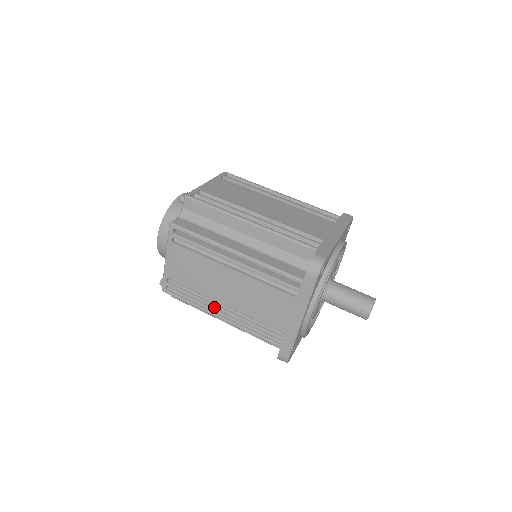
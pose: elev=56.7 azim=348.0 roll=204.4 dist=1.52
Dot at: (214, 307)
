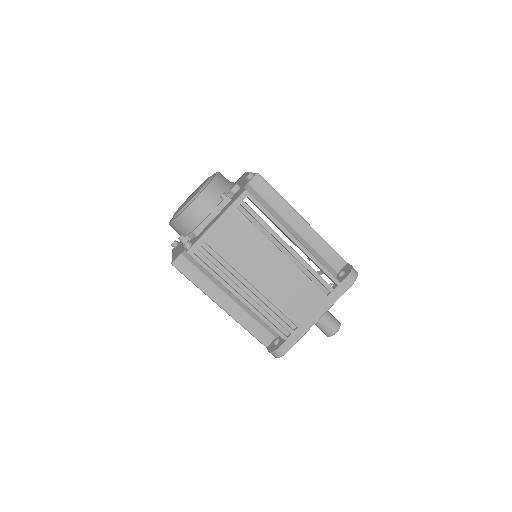
Dot at: (241, 285)
